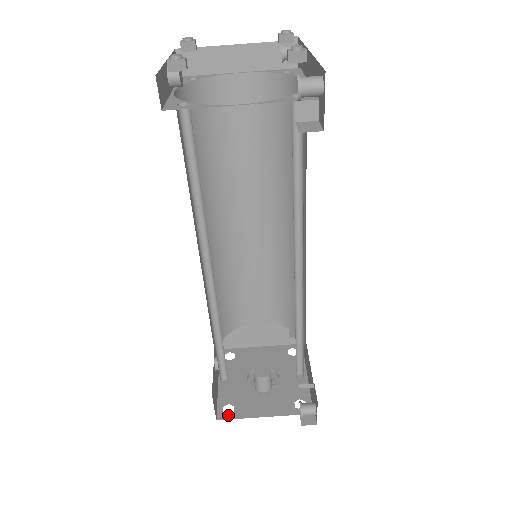
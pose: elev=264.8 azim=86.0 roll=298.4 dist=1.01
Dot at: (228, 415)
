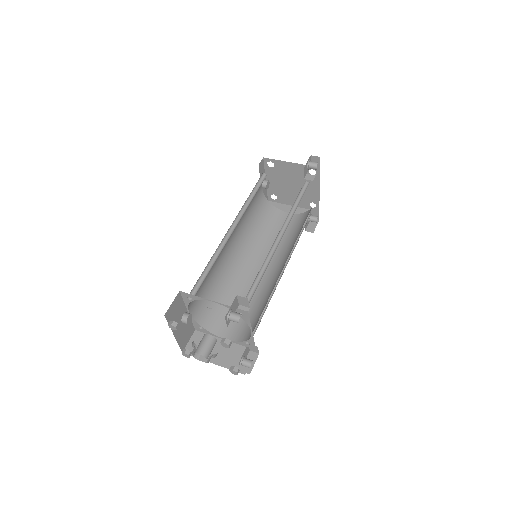
Dot at: occluded
